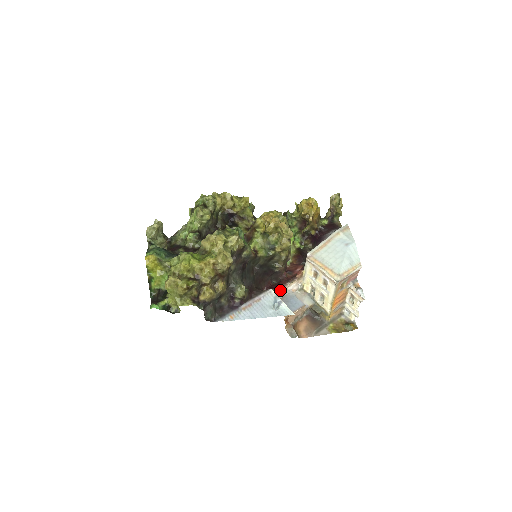
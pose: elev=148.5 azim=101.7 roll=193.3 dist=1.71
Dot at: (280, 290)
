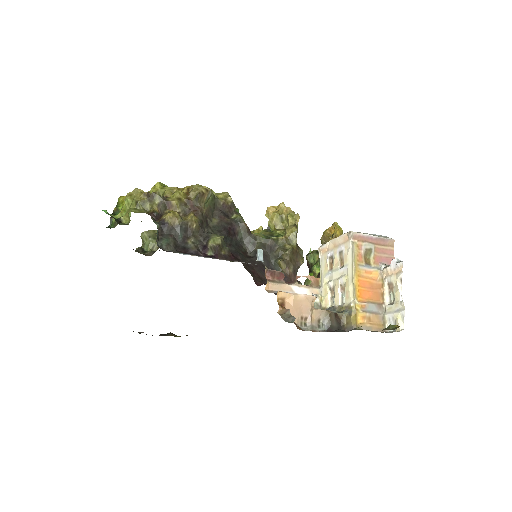
Dot at: (280, 281)
